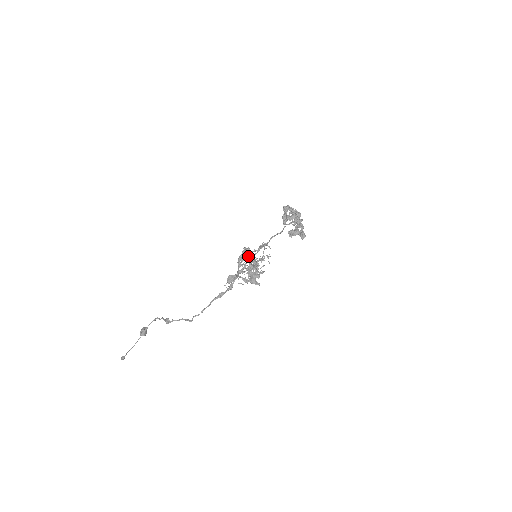
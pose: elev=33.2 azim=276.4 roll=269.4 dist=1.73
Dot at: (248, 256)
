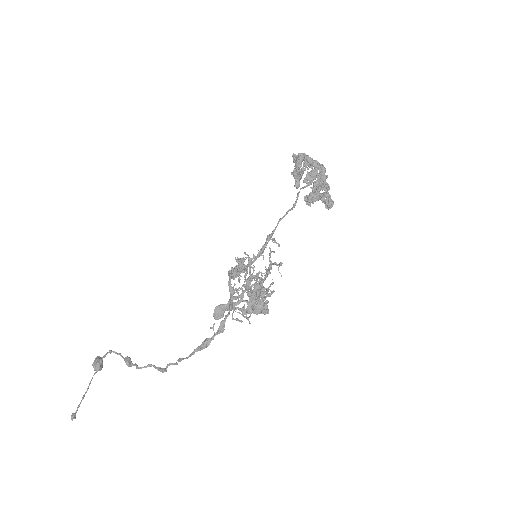
Dot at: (245, 274)
